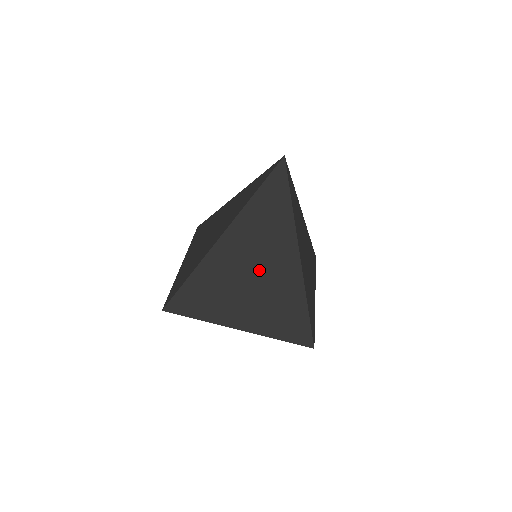
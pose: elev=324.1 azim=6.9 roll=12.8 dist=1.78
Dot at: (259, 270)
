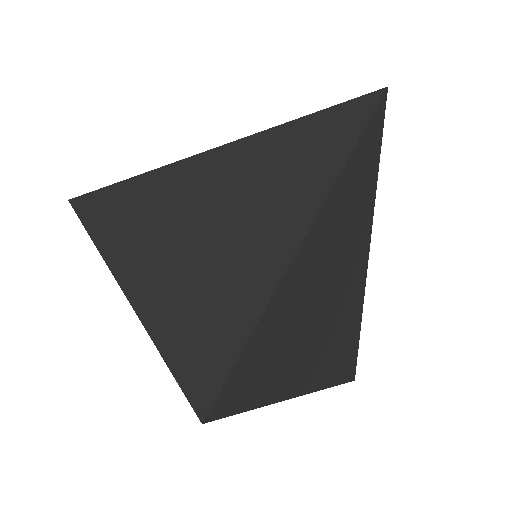
Dot at: (333, 287)
